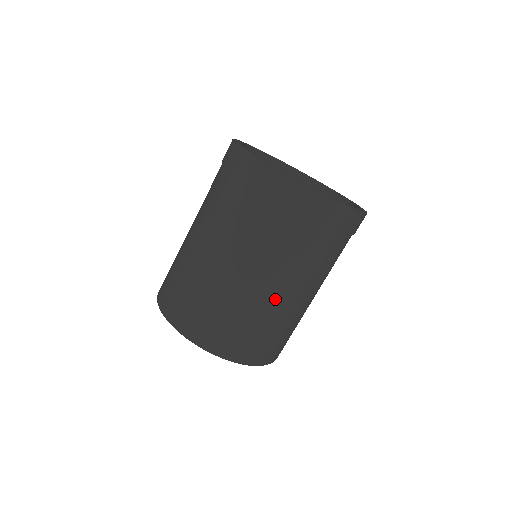
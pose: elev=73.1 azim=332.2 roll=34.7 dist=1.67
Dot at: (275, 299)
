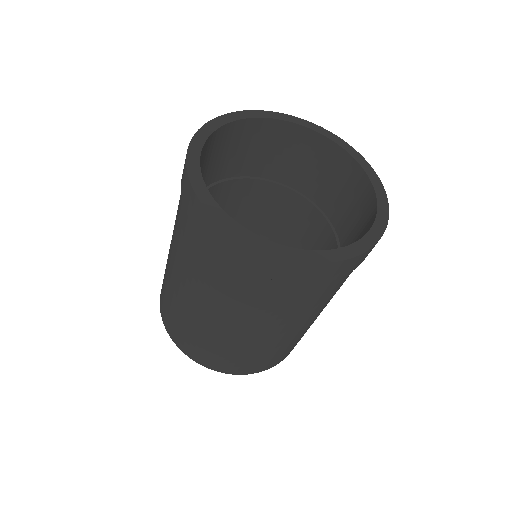
Dot at: (308, 325)
